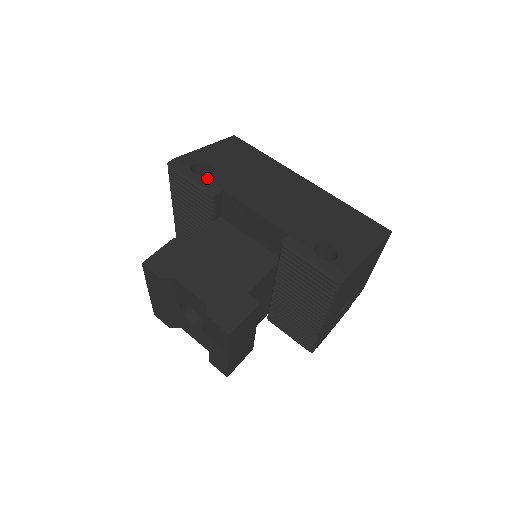
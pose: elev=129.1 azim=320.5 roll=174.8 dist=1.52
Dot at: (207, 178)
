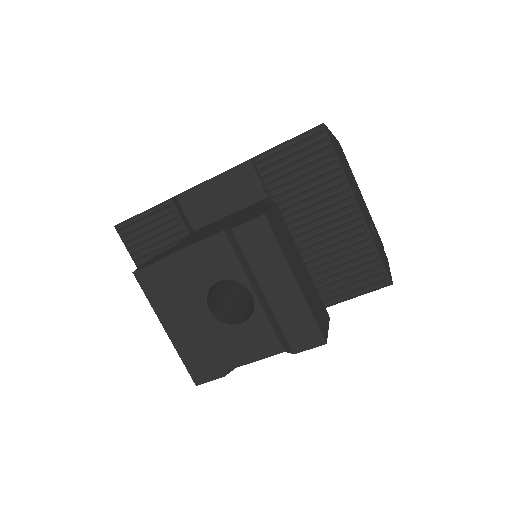
Dot at: occluded
